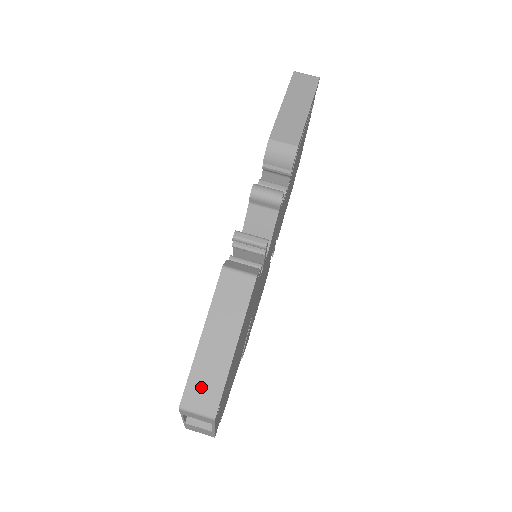
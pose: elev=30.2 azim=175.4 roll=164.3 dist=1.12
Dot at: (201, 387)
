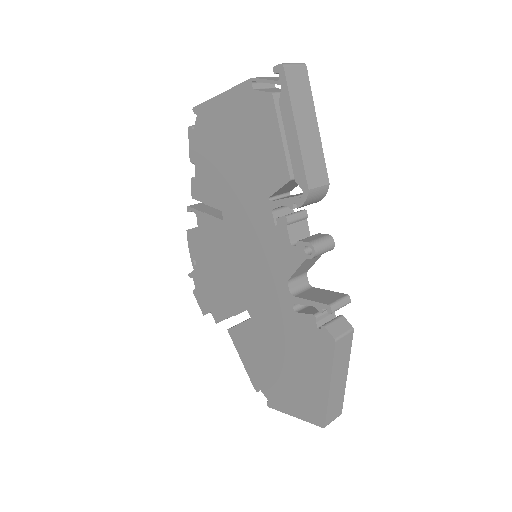
Dot at: (334, 409)
